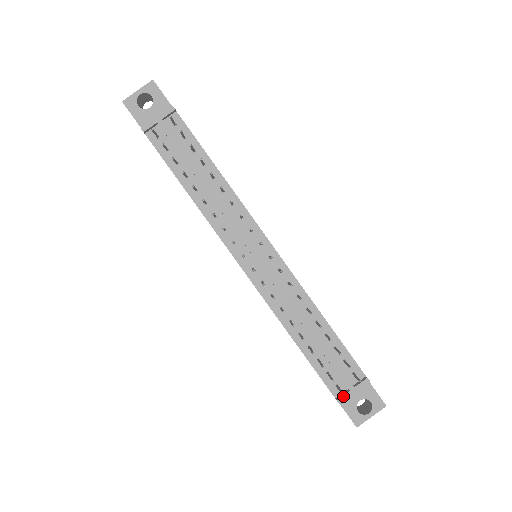
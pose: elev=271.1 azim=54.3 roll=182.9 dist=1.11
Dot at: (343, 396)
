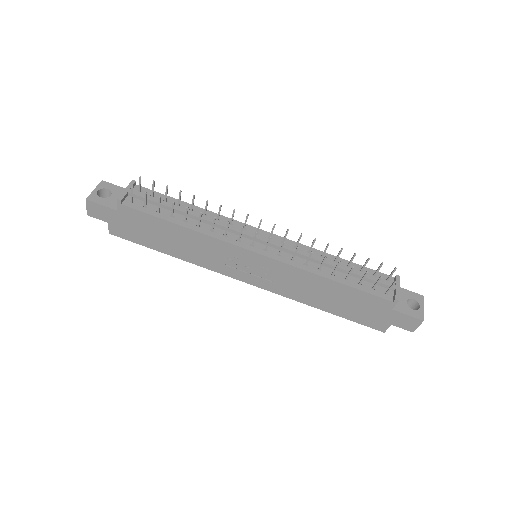
Dot at: (396, 294)
